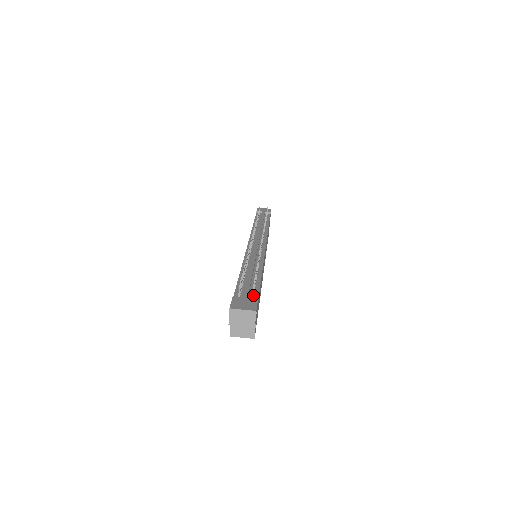
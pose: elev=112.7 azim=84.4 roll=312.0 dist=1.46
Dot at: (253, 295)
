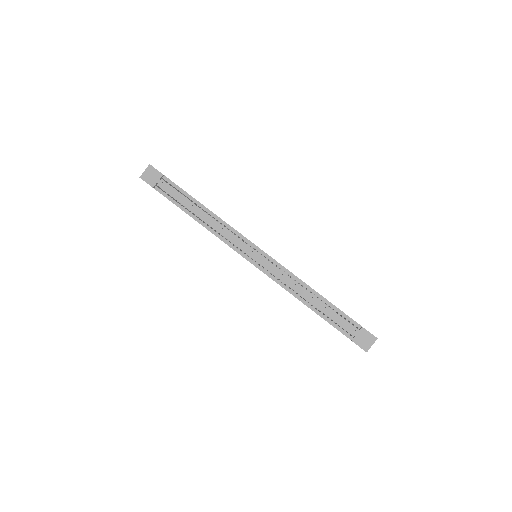
Dot at: occluded
